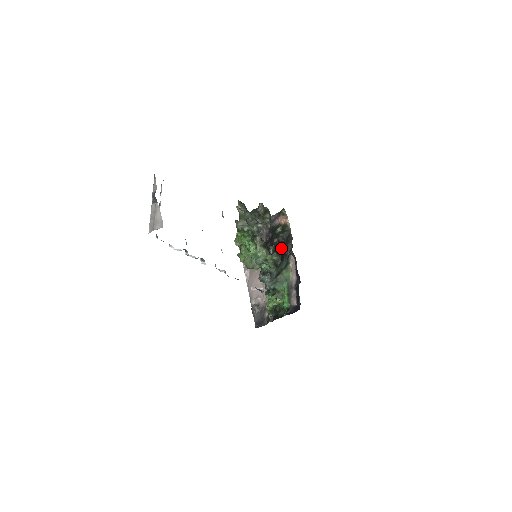
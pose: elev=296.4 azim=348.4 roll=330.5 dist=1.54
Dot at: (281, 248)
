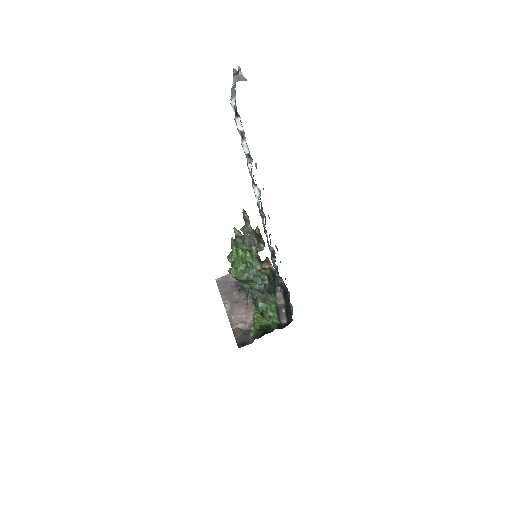
Dot at: occluded
